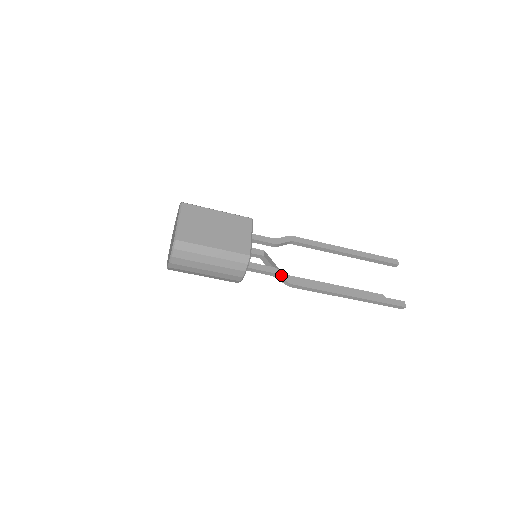
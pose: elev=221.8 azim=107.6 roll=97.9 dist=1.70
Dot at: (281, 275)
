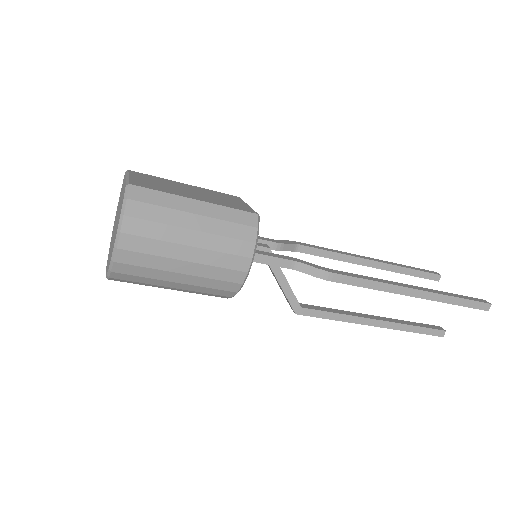
Dot at: (308, 264)
